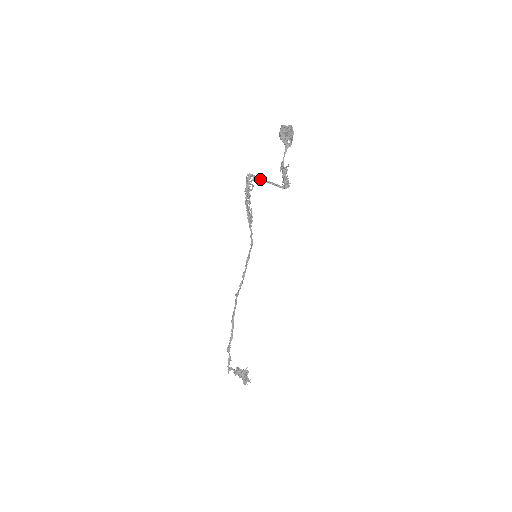
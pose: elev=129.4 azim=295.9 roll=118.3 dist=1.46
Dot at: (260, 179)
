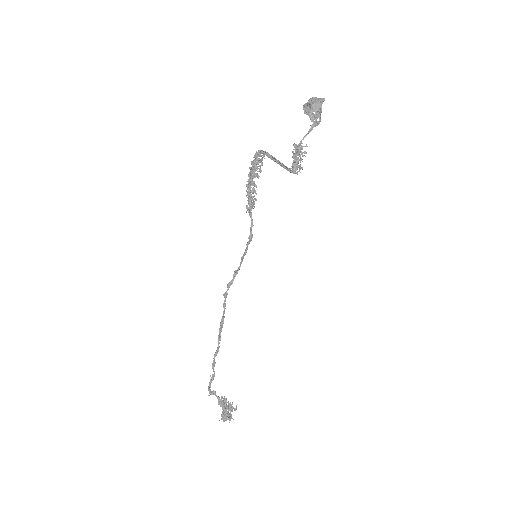
Dot at: (268, 156)
